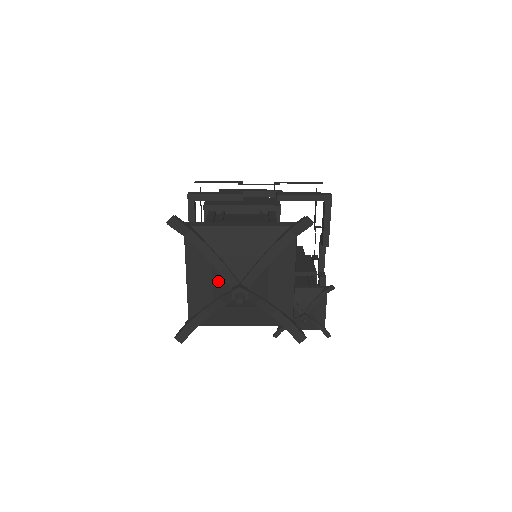
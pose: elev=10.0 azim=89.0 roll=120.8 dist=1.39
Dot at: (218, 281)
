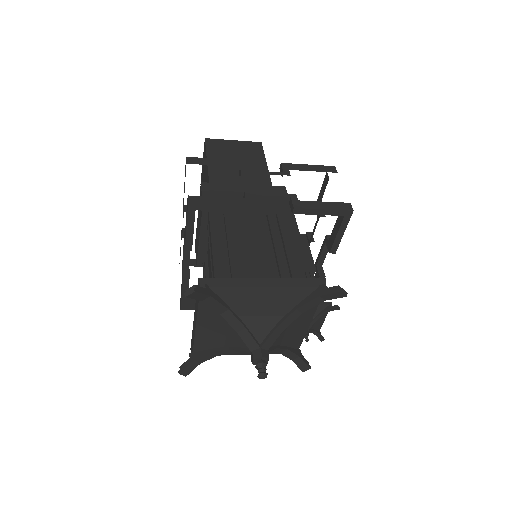
Dot at: (234, 336)
